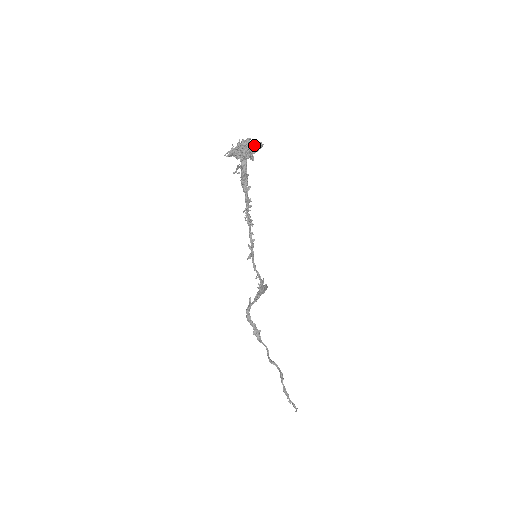
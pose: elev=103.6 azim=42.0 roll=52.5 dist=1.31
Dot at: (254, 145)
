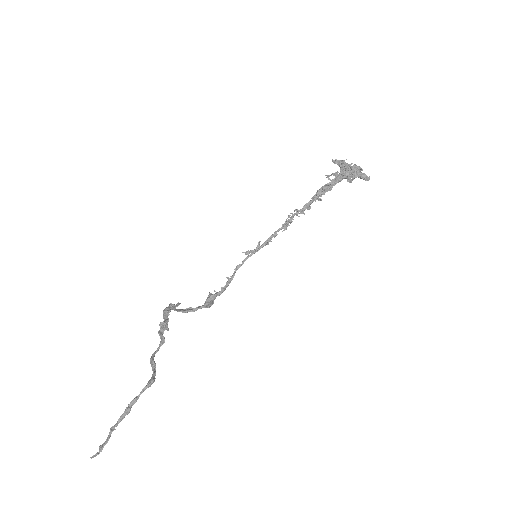
Dot at: (364, 173)
